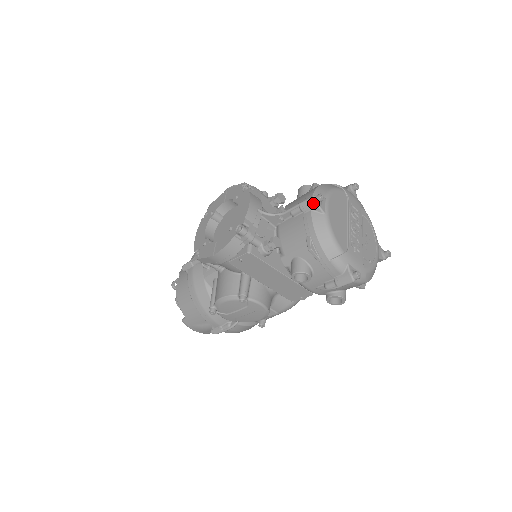
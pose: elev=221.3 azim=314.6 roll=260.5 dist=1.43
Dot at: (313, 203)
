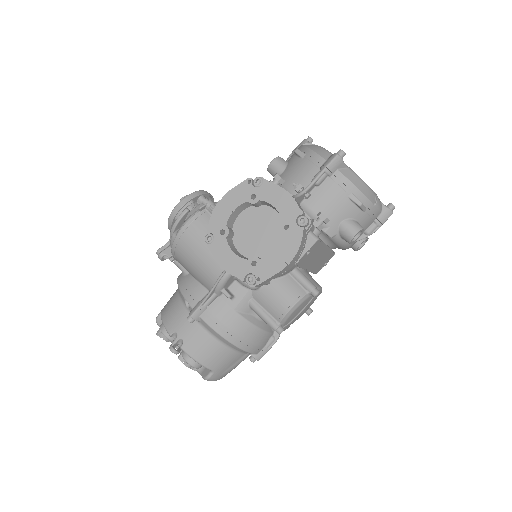
Dot at: (339, 161)
